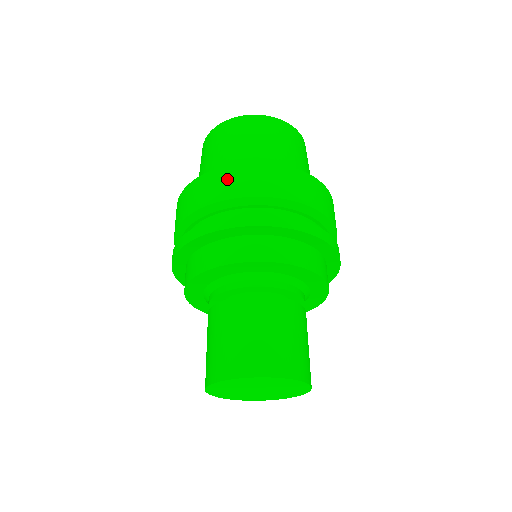
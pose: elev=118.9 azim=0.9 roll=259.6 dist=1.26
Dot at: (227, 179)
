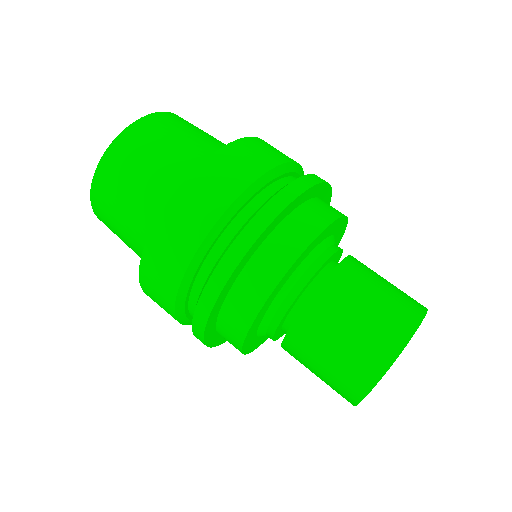
Dot at: (160, 259)
